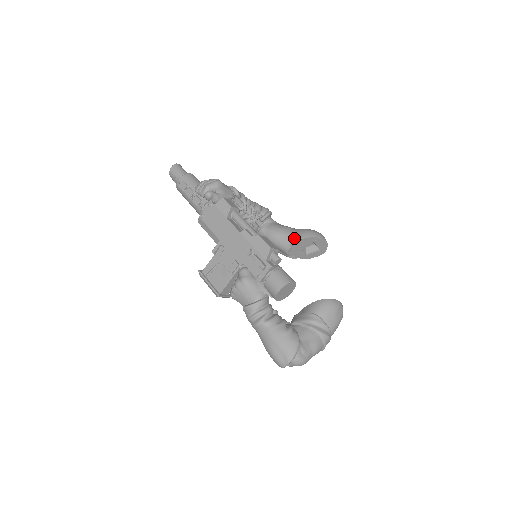
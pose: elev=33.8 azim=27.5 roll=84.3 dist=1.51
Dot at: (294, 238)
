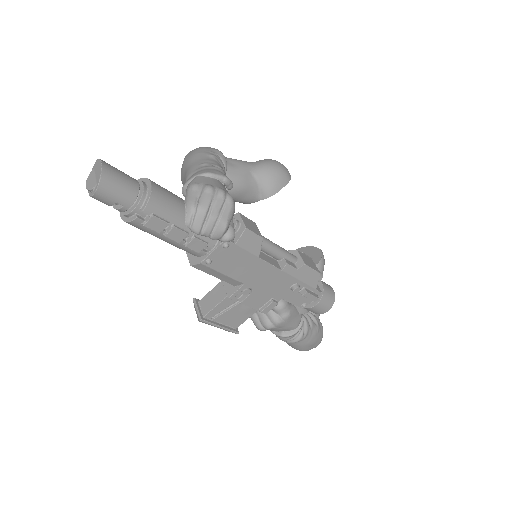
Dot at: (266, 191)
